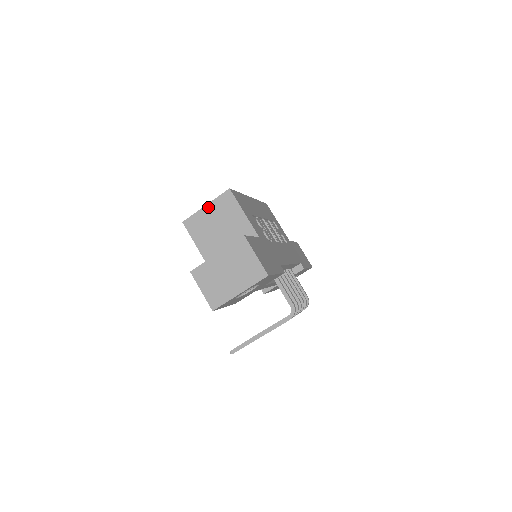
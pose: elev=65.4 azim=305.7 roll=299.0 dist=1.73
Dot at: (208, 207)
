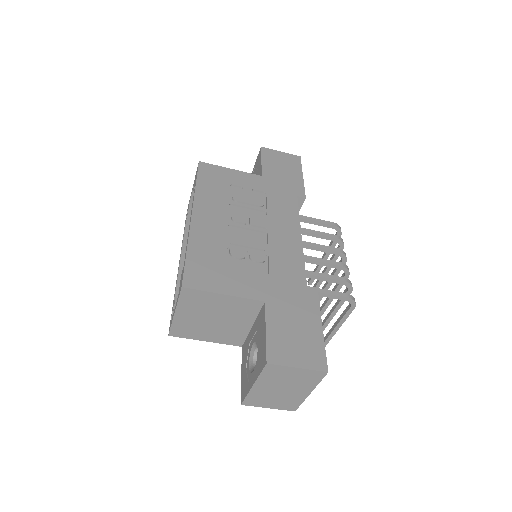
Dot at: (179, 313)
